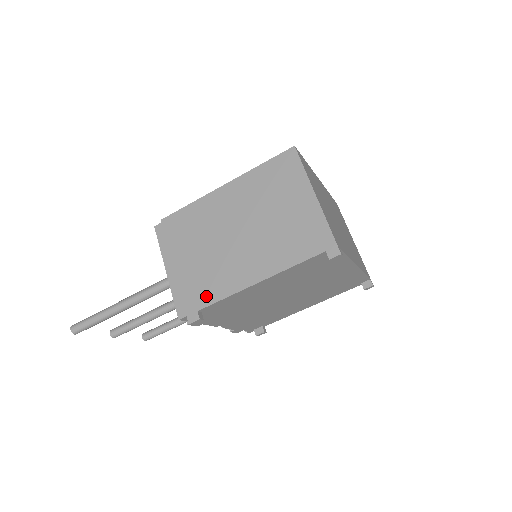
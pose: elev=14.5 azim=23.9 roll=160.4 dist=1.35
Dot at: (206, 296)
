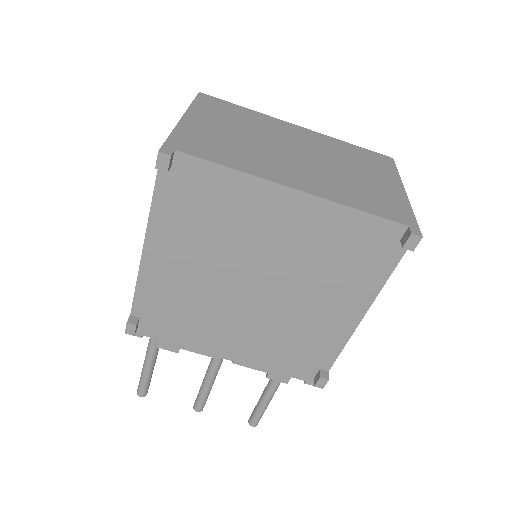
Dot at: occluded
